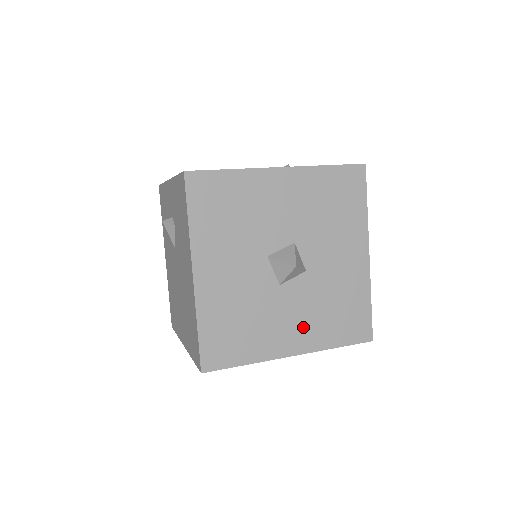
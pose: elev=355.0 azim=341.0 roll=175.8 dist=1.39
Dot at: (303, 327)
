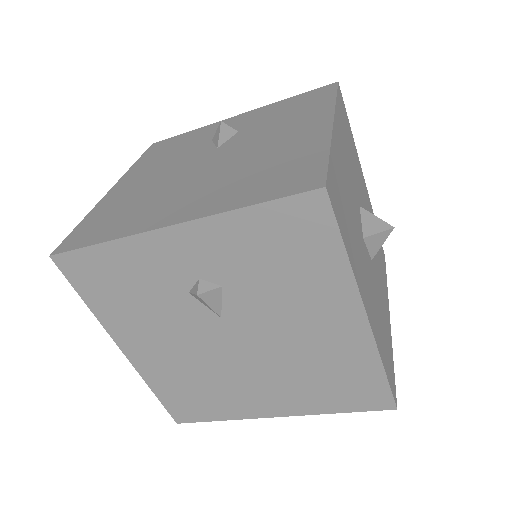
Dot at: (383, 285)
